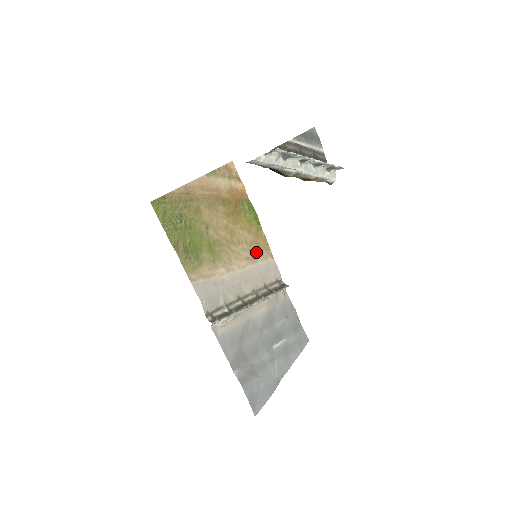
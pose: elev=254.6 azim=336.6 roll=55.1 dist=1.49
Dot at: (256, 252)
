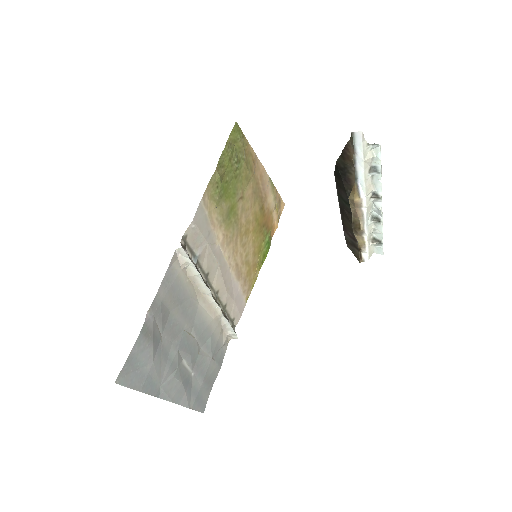
Dot at: (244, 274)
